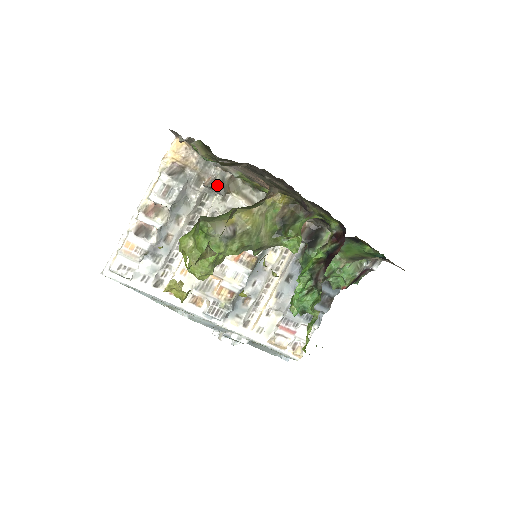
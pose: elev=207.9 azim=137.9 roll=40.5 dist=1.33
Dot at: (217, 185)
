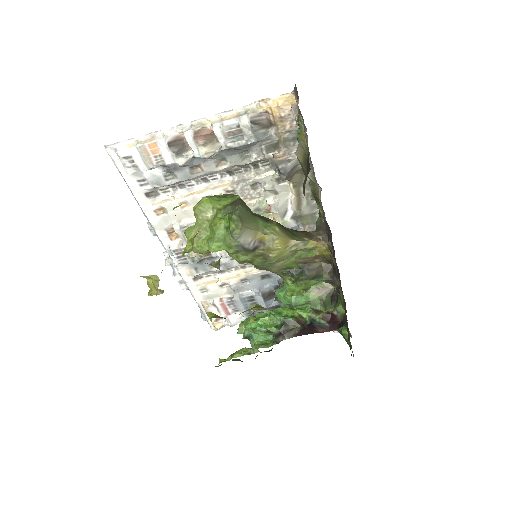
Dot at: (285, 170)
